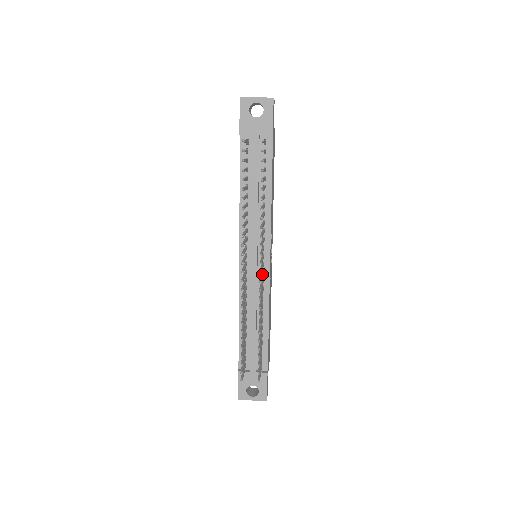
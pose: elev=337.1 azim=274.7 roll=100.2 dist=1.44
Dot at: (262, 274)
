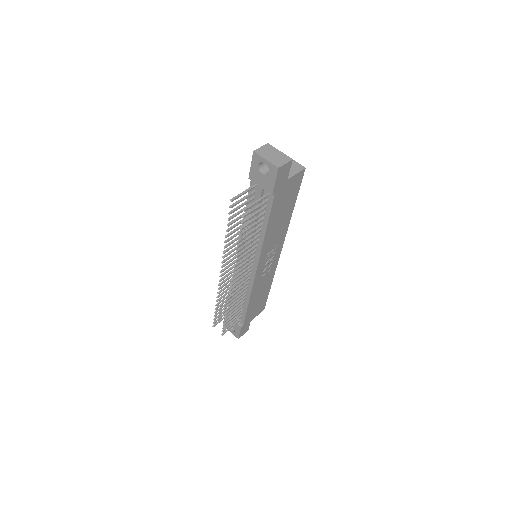
Dot at: (243, 279)
